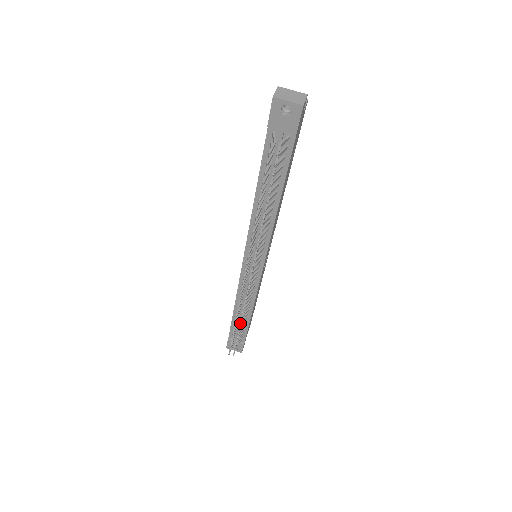
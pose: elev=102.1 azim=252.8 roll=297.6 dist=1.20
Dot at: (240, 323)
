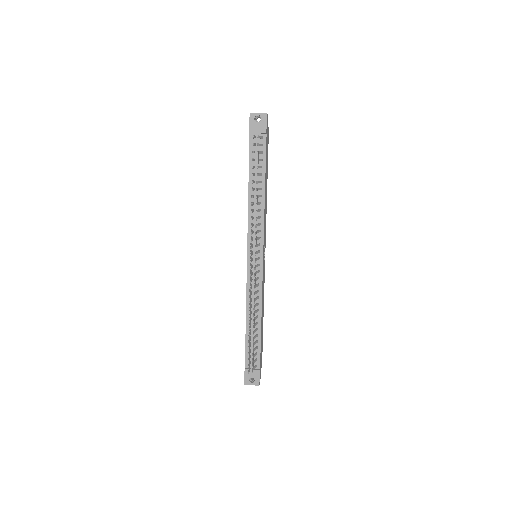
Dot at: (253, 320)
